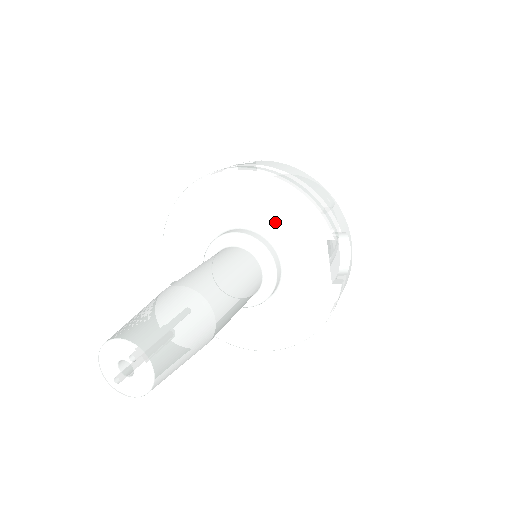
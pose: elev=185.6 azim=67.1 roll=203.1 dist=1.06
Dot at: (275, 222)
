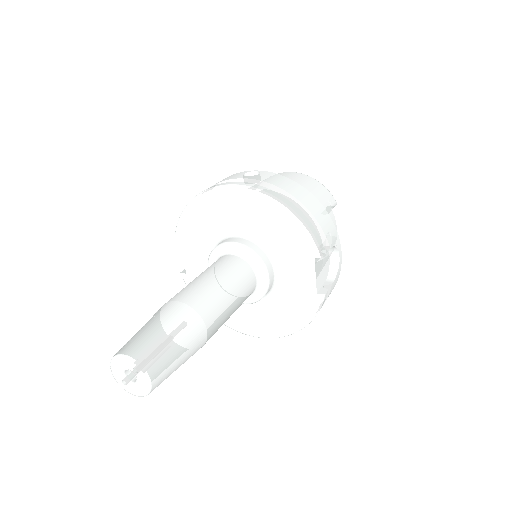
Dot at: (271, 236)
